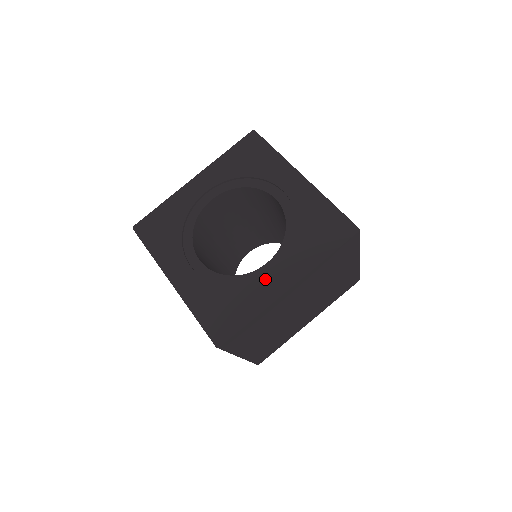
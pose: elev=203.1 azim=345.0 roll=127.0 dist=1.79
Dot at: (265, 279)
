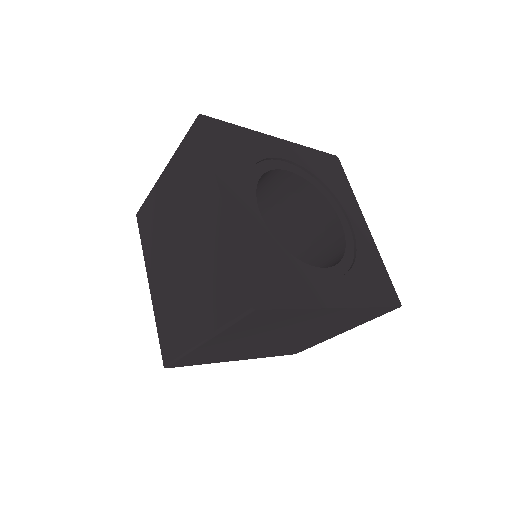
Dot at: (320, 280)
